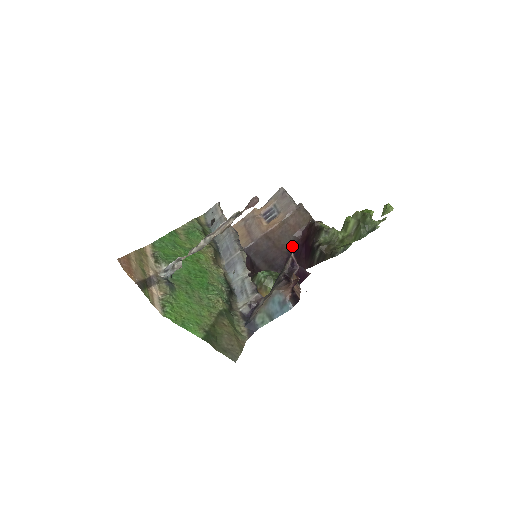
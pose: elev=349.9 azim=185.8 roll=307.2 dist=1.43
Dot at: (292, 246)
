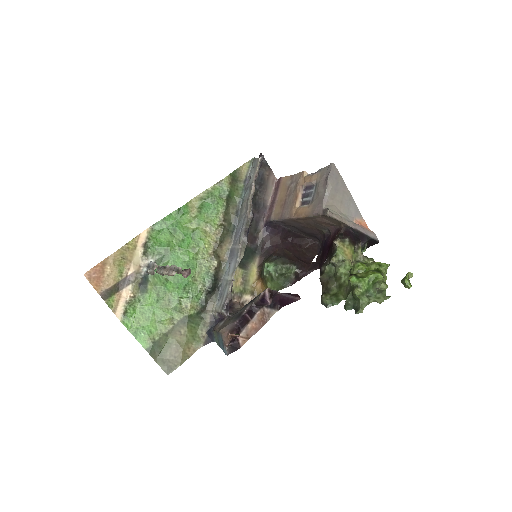
Dot at: (326, 235)
